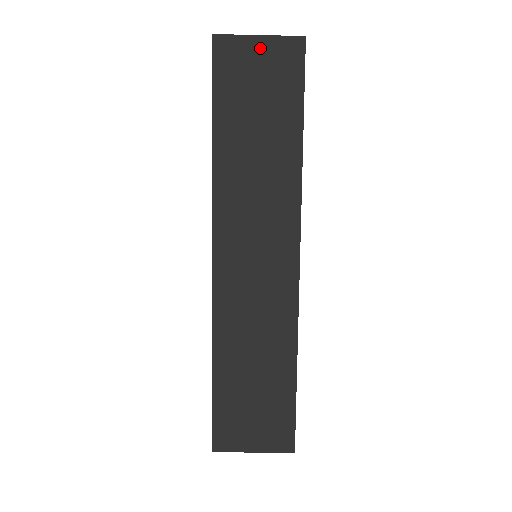
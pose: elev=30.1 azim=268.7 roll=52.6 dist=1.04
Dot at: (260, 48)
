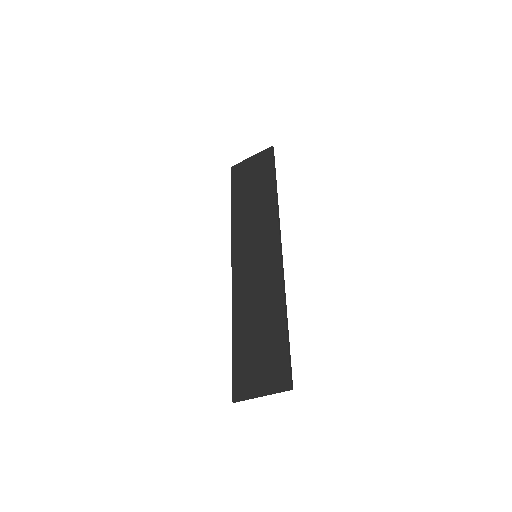
Dot at: (252, 161)
